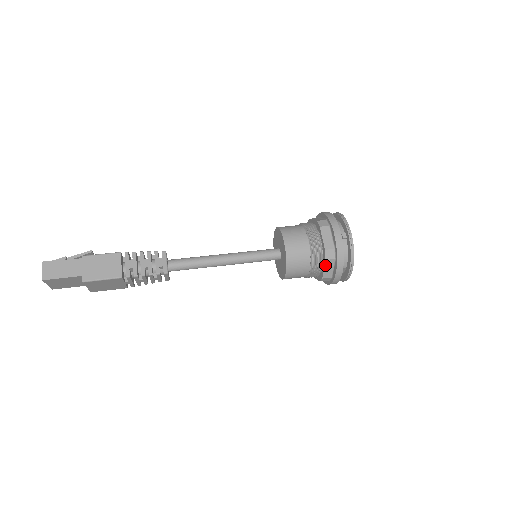
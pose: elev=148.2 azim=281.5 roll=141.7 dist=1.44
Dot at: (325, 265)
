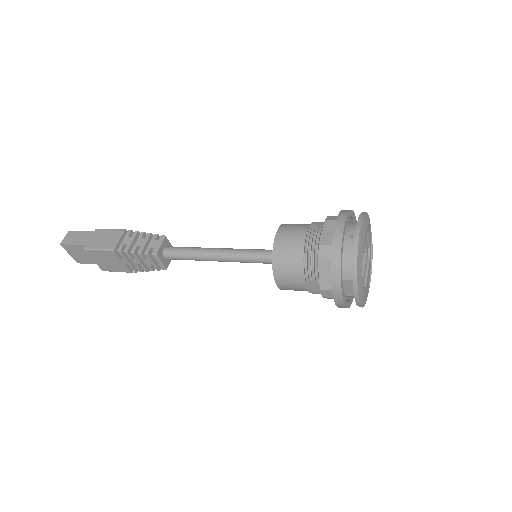
Dot at: (319, 267)
